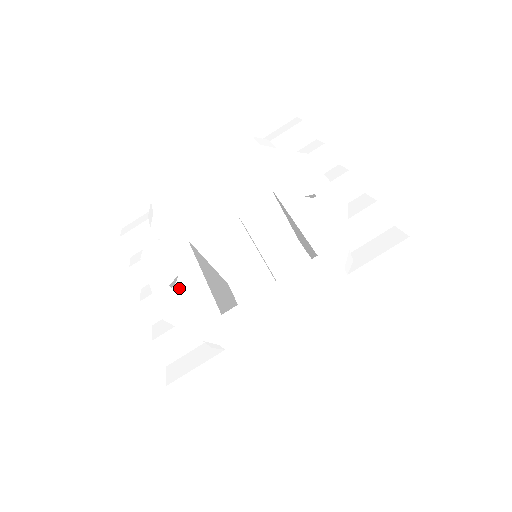
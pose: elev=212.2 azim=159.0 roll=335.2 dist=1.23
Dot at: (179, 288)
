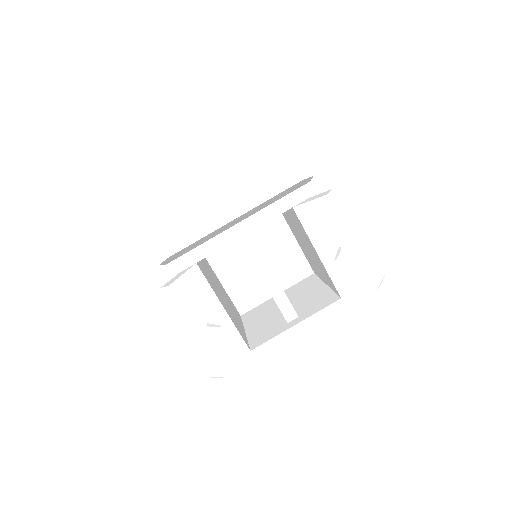
Dot at: occluded
